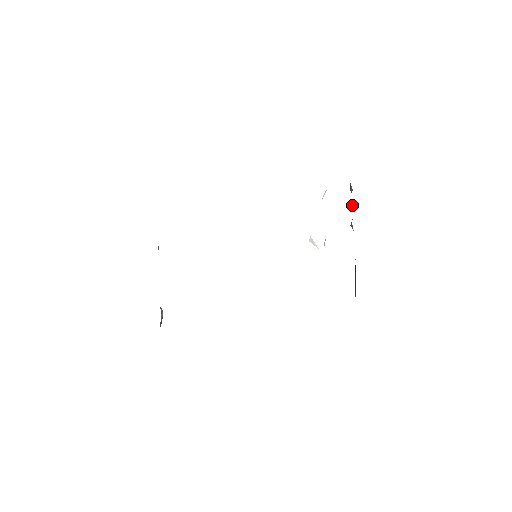
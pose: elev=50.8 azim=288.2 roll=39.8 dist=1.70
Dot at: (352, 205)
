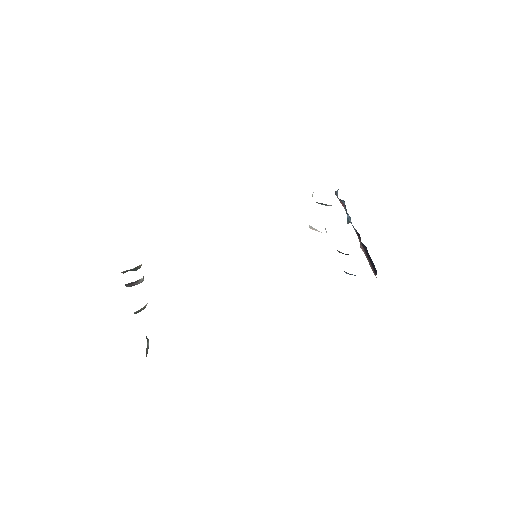
Dot at: (342, 205)
